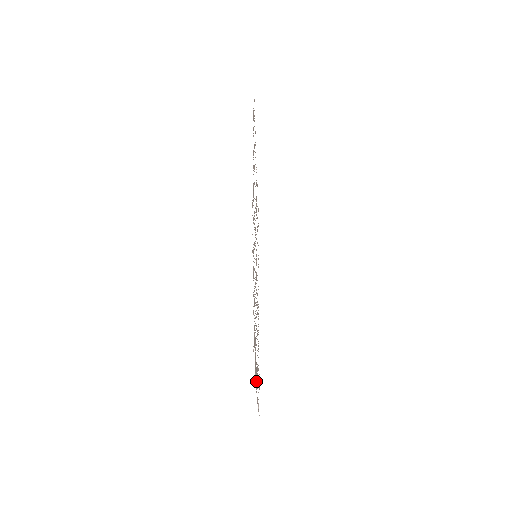
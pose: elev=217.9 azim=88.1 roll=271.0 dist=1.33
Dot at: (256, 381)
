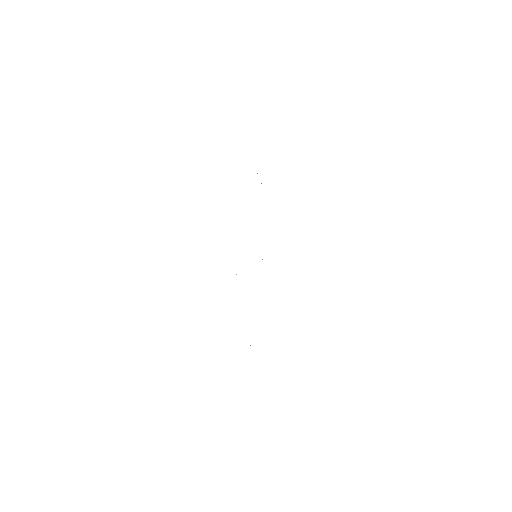
Dot at: occluded
